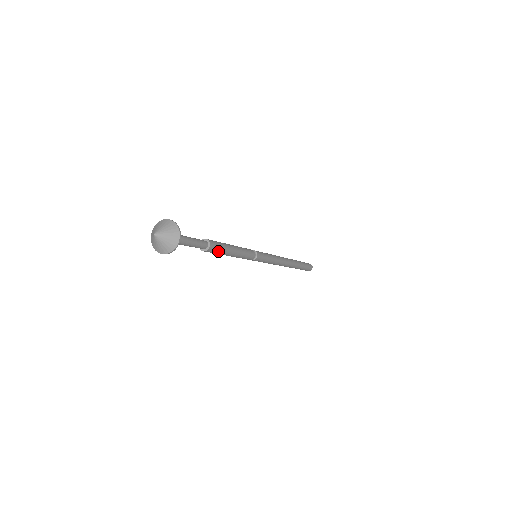
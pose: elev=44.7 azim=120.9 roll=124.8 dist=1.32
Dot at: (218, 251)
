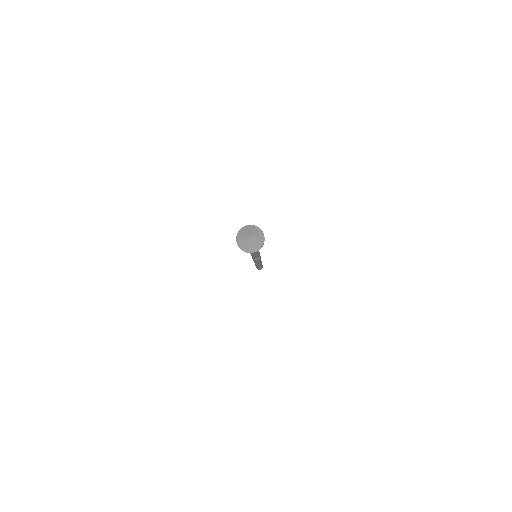
Dot at: (257, 251)
